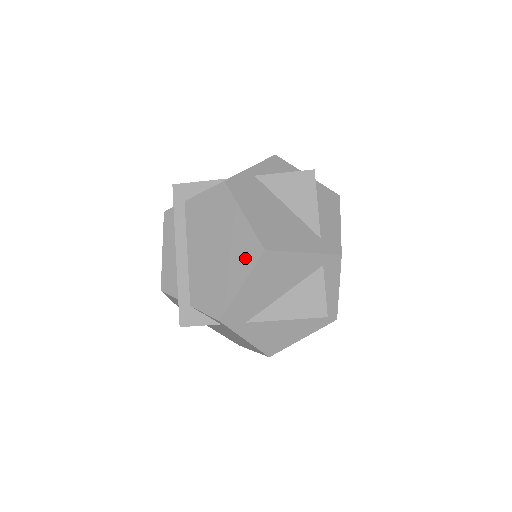
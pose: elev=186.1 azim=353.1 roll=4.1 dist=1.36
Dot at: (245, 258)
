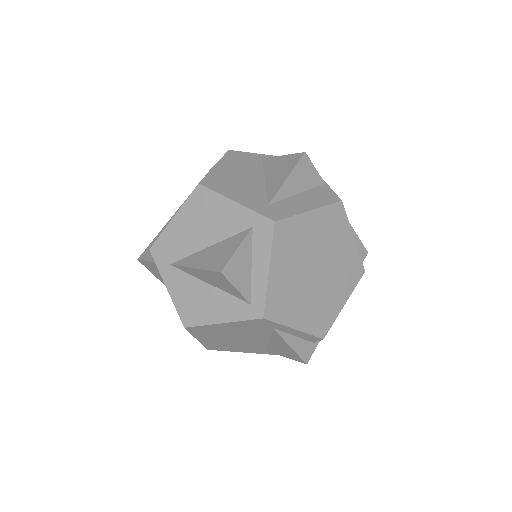
Dot at: occluded
